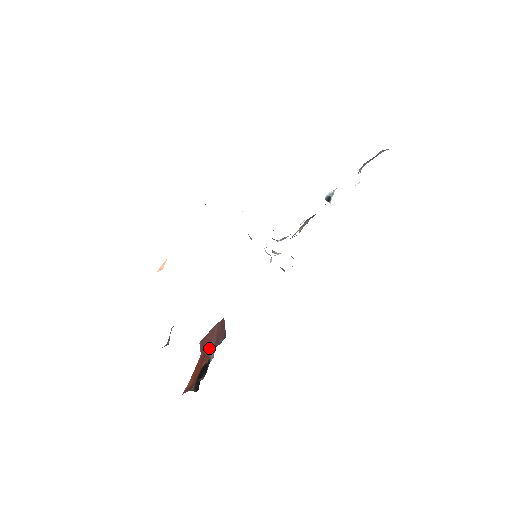
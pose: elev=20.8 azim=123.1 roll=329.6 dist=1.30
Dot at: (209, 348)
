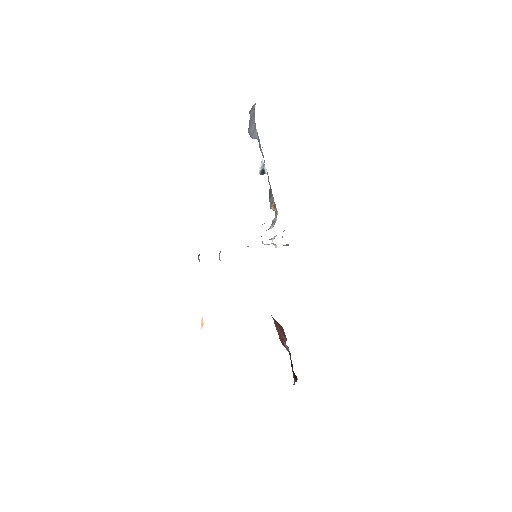
Dot at: occluded
